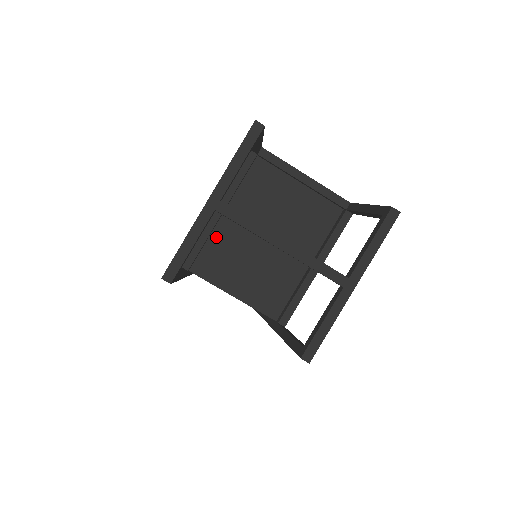
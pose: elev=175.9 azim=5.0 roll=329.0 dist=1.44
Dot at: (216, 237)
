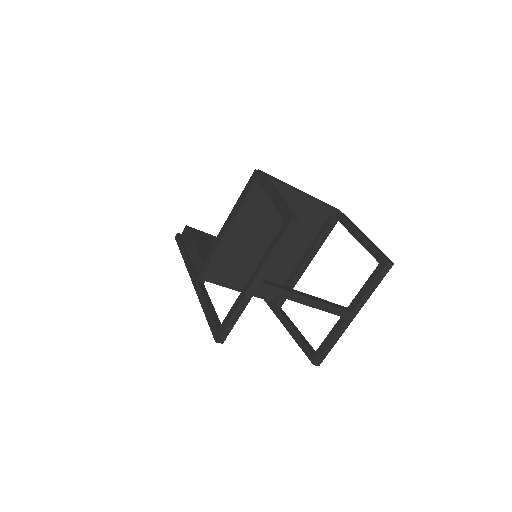
Dot at: (225, 251)
